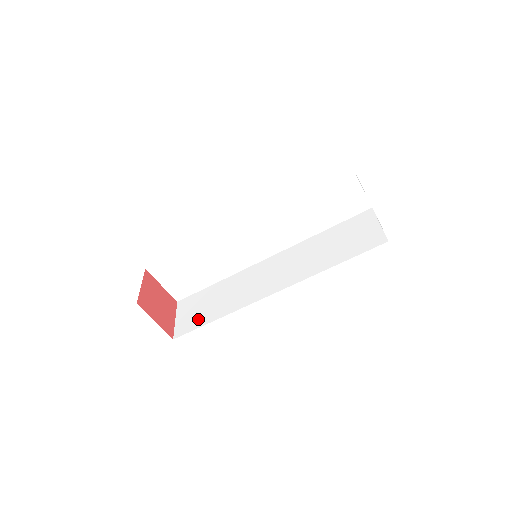
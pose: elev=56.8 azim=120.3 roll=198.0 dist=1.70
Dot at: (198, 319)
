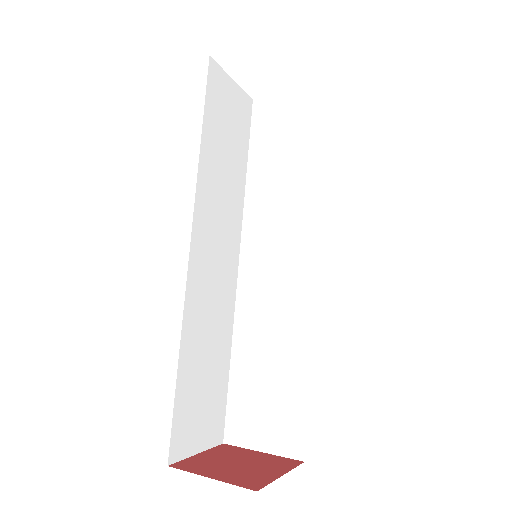
Dot at: (288, 404)
